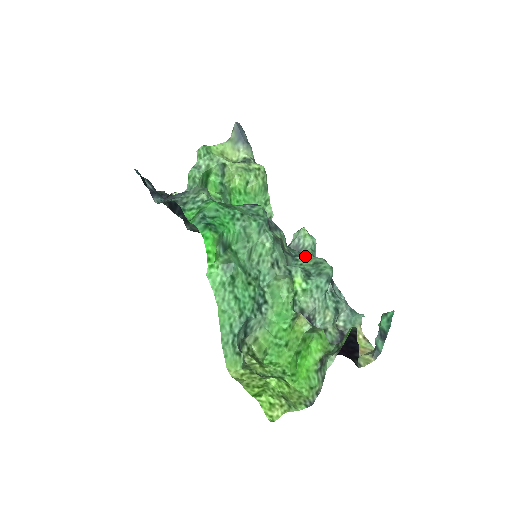
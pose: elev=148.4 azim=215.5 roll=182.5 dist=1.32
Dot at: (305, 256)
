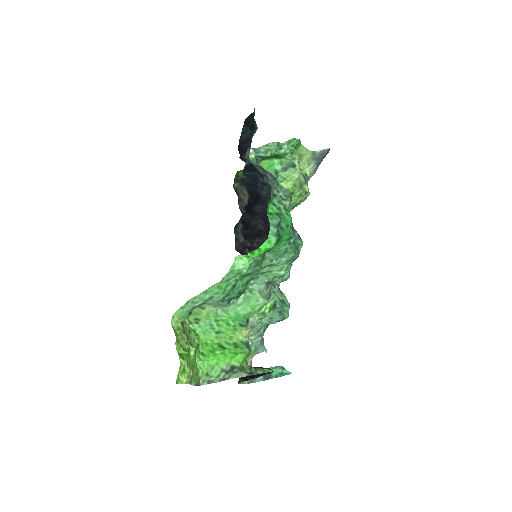
Dot at: occluded
